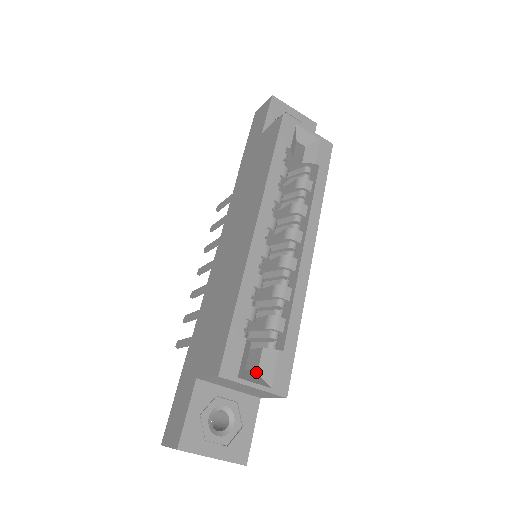
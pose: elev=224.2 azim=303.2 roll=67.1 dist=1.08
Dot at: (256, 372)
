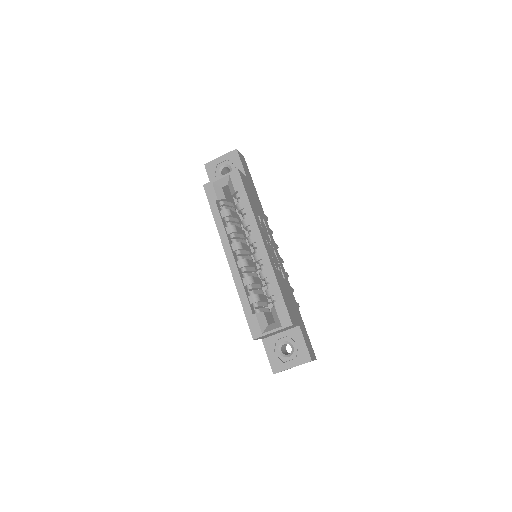
Dot at: (275, 322)
